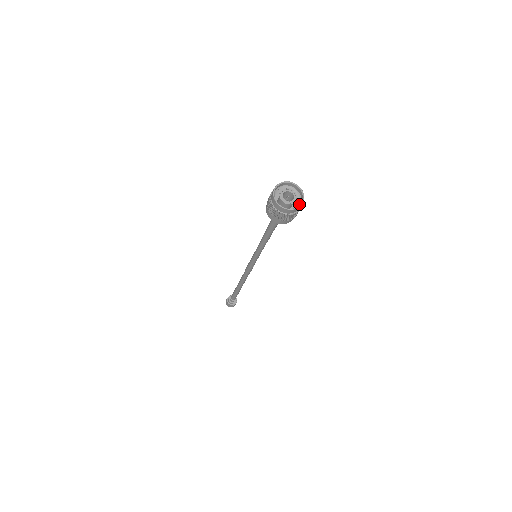
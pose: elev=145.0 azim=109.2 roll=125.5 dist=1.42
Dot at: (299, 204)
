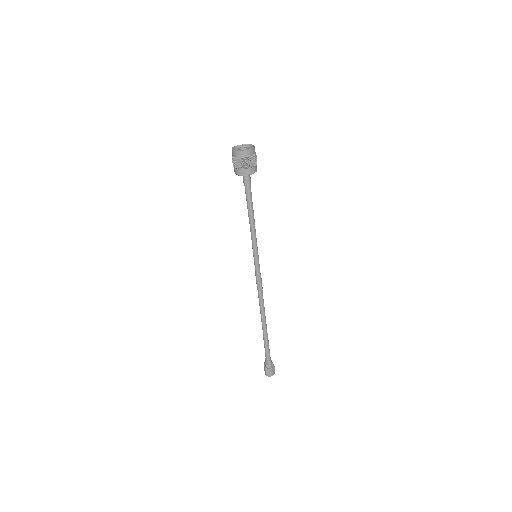
Dot at: (252, 152)
